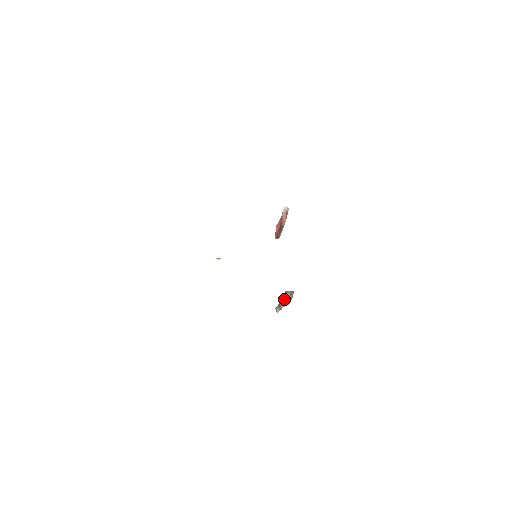
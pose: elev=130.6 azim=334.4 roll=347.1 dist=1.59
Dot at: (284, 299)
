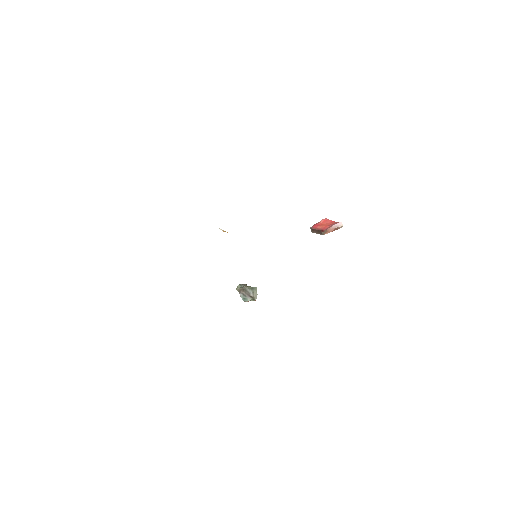
Dot at: (248, 292)
